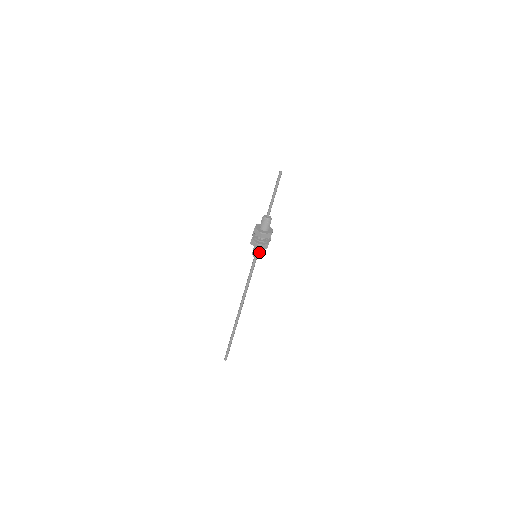
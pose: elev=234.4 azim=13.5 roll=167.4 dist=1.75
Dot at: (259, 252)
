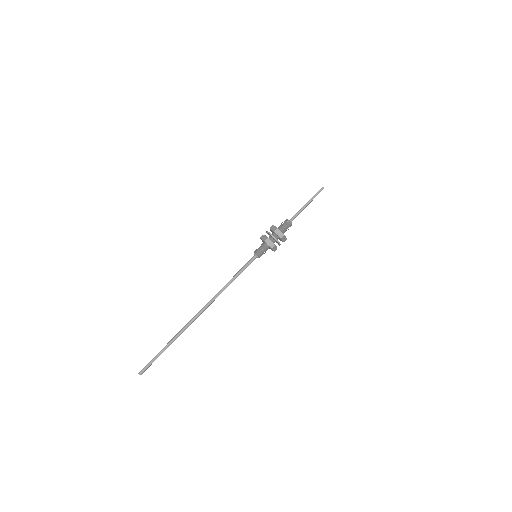
Dot at: (262, 250)
